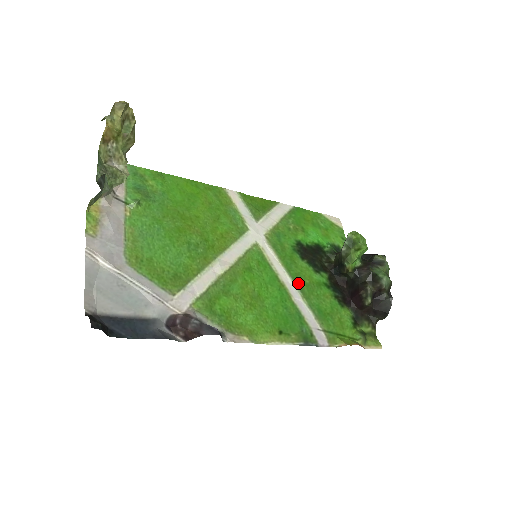
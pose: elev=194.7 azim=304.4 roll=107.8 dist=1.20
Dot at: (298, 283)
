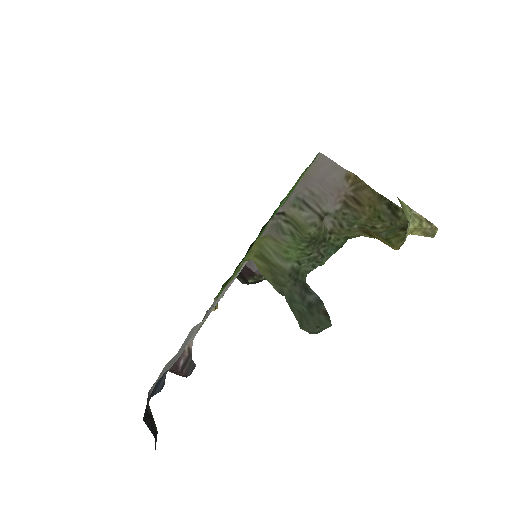
Dot at: occluded
